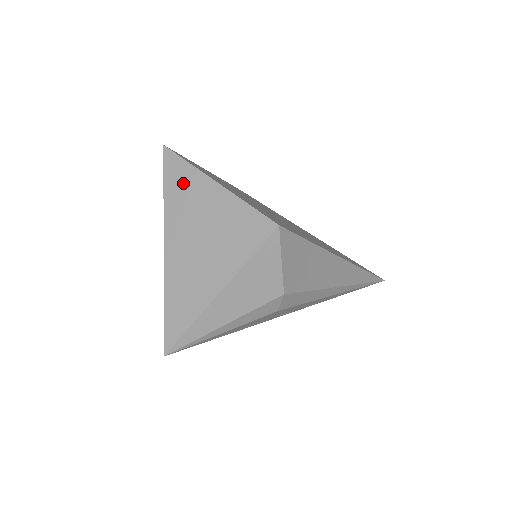
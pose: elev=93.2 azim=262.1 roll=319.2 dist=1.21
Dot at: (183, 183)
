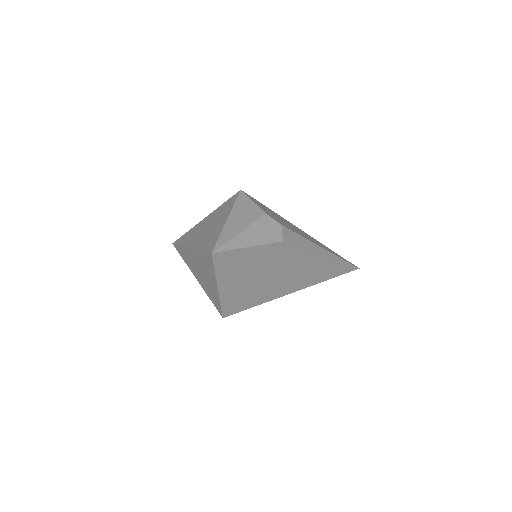
Dot at: (208, 266)
